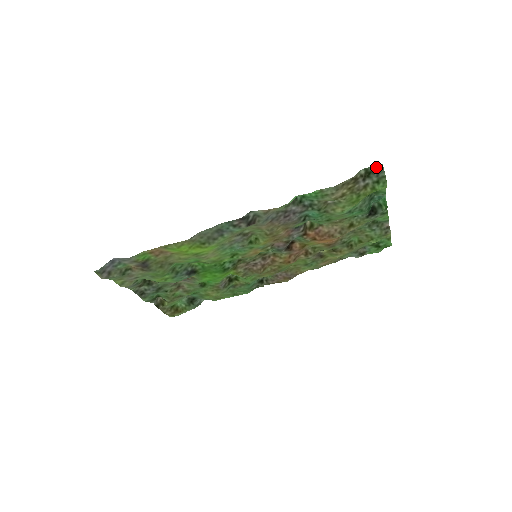
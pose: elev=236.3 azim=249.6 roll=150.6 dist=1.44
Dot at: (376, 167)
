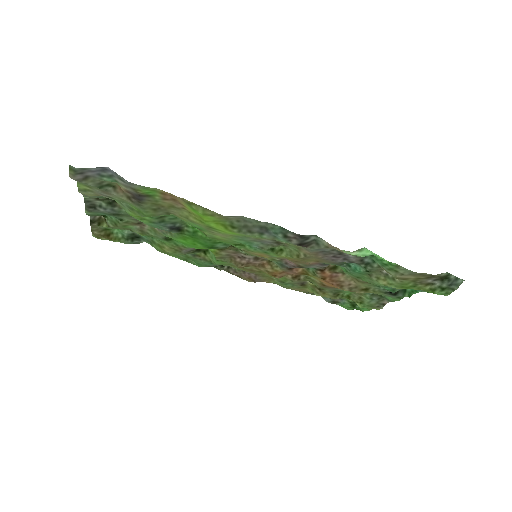
Dot at: (457, 277)
